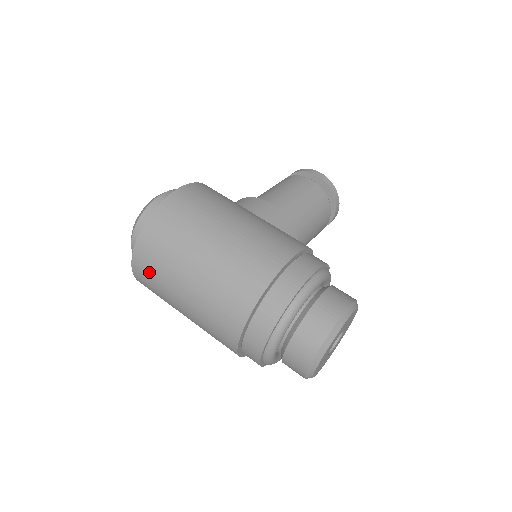
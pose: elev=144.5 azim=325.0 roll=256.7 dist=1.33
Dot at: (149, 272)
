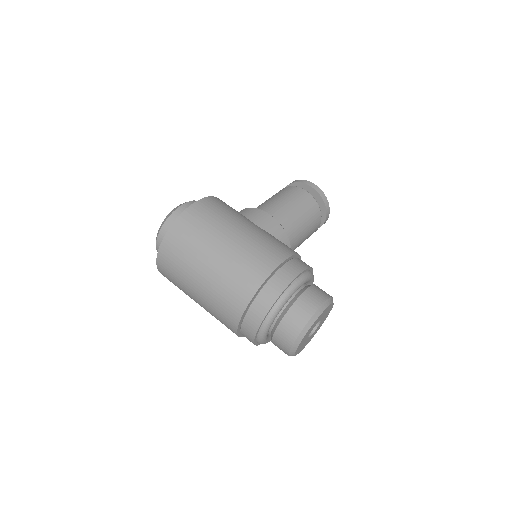
Dot at: (170, 269)
